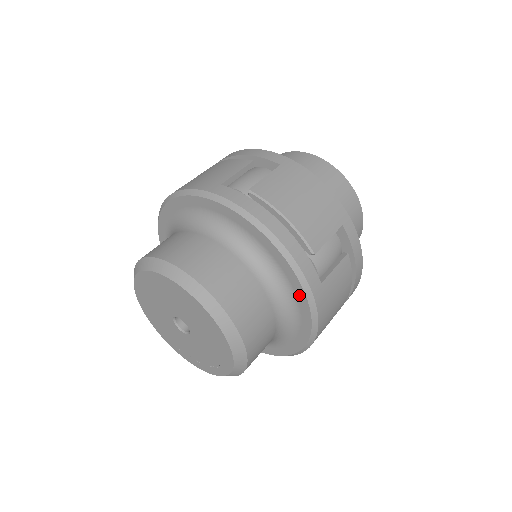
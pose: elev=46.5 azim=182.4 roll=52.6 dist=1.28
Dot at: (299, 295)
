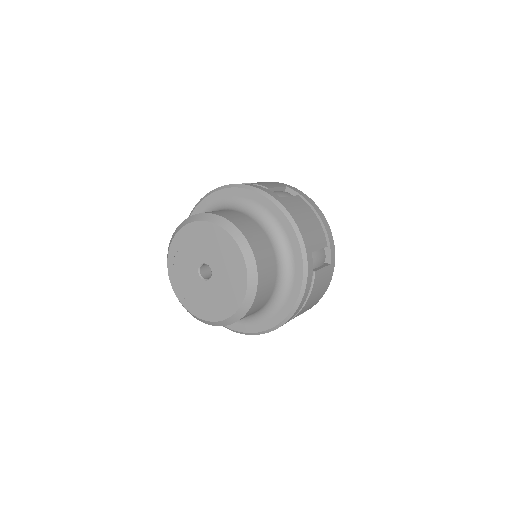
Dot at: (263, 325)
